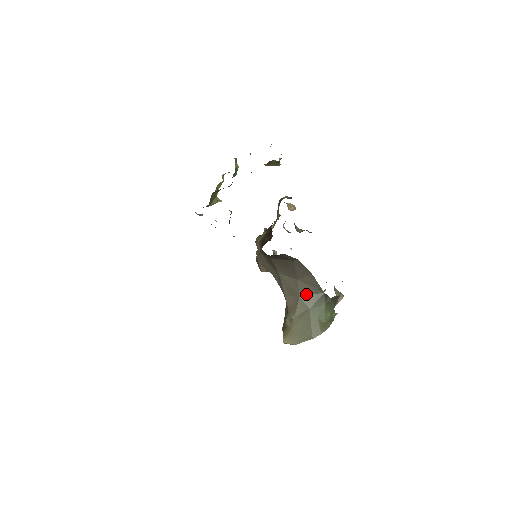
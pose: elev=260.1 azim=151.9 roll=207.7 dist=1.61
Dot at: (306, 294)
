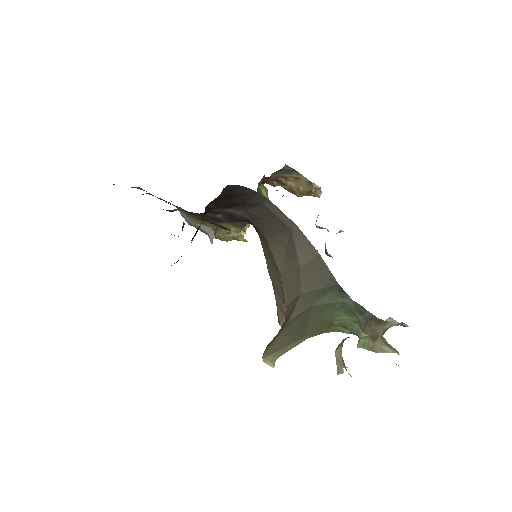
Dot at: (311, 289)
